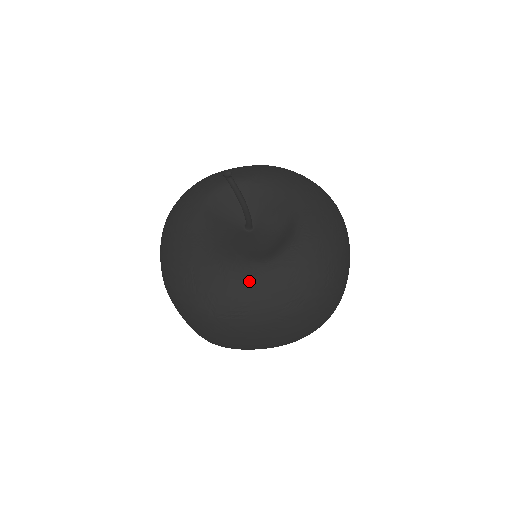
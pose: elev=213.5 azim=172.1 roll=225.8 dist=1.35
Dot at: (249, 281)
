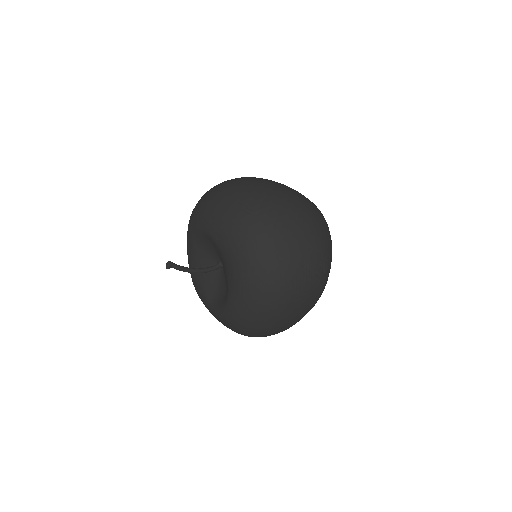
Dot at: (206, 307)
